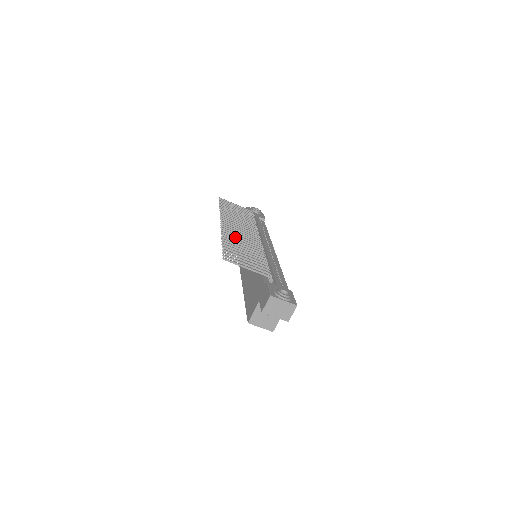
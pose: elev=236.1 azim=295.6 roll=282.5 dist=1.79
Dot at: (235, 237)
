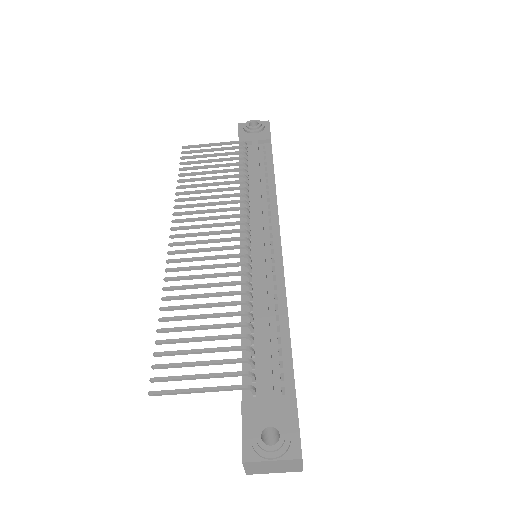
Dot at: (190, 278)
